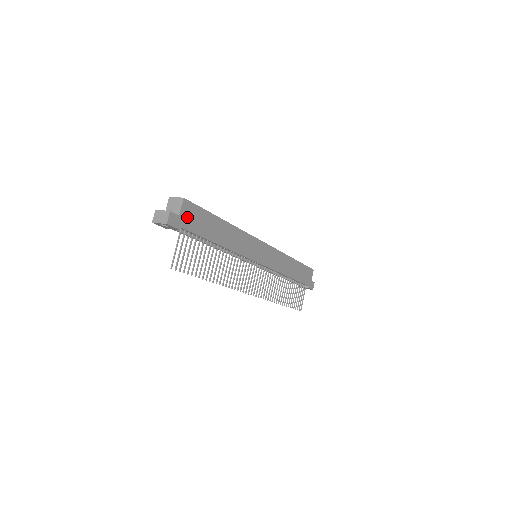
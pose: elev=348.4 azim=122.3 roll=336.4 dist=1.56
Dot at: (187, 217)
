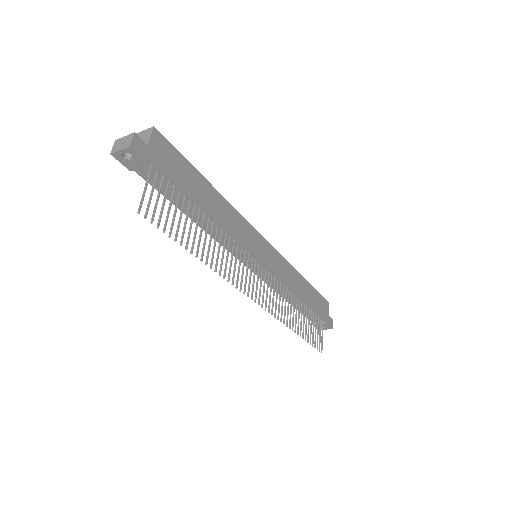
Dot at: (159, 153)
